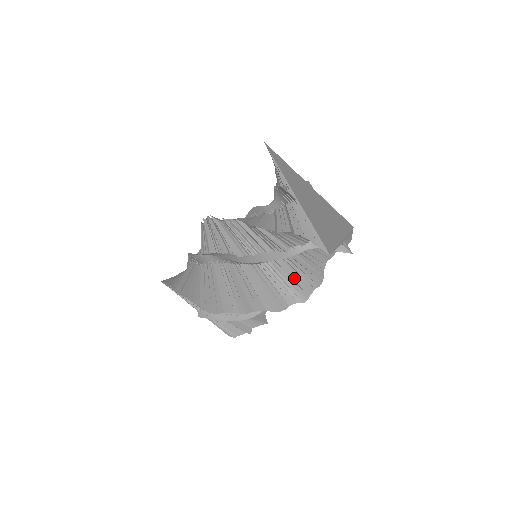
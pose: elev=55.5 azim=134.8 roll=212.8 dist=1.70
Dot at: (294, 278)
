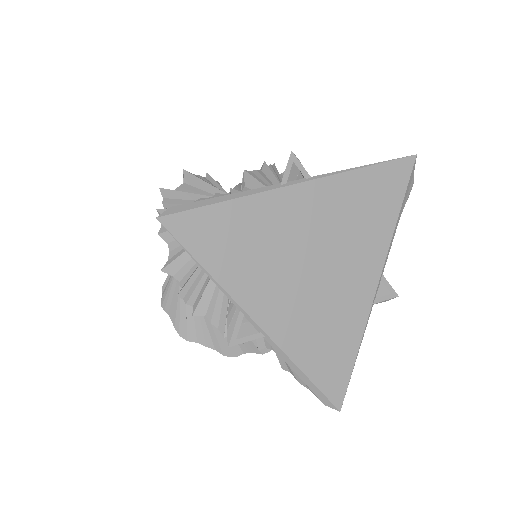
Dot at: occluded
